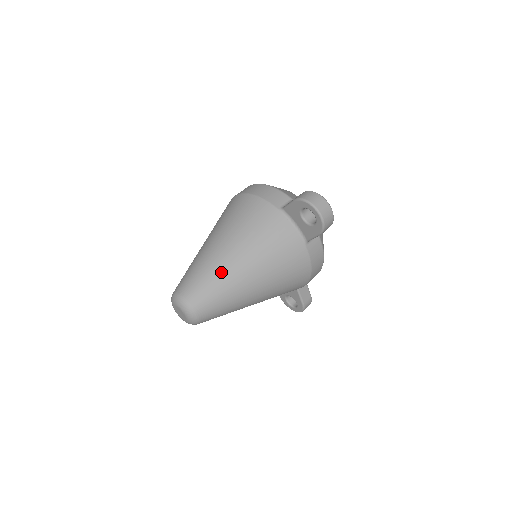
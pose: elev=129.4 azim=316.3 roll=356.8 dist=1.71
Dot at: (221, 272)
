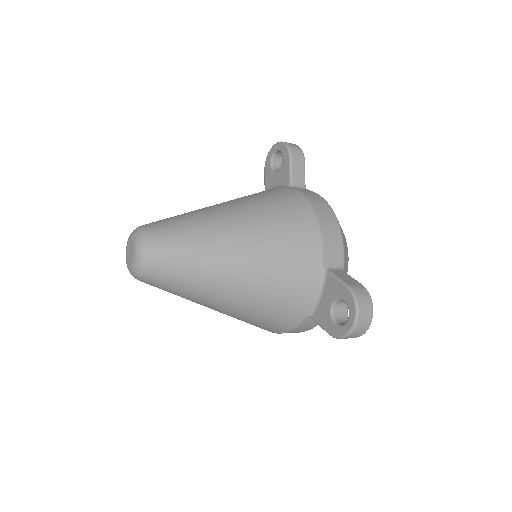
Dot at: occluded
